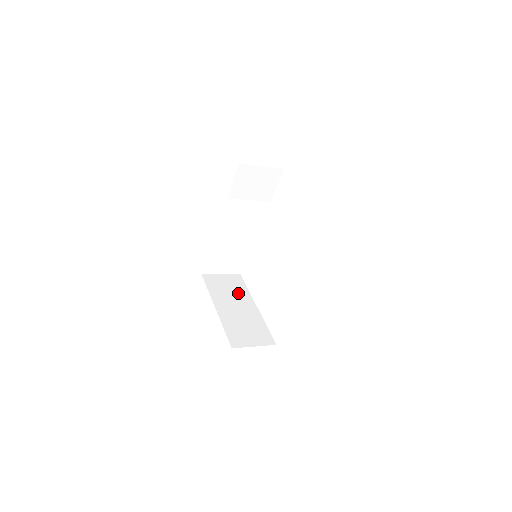
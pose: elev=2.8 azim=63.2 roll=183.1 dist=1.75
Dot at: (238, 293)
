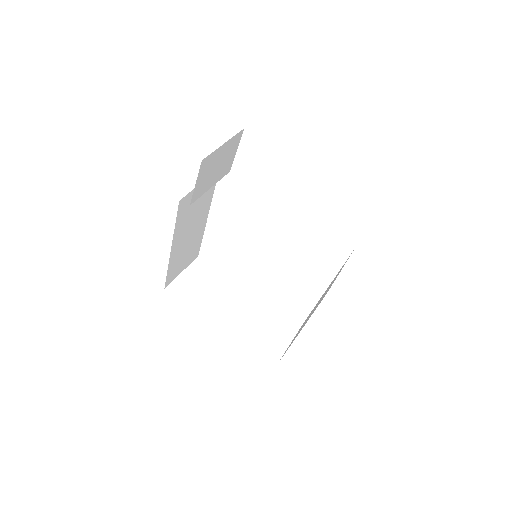
Dot at: (219, 285)
